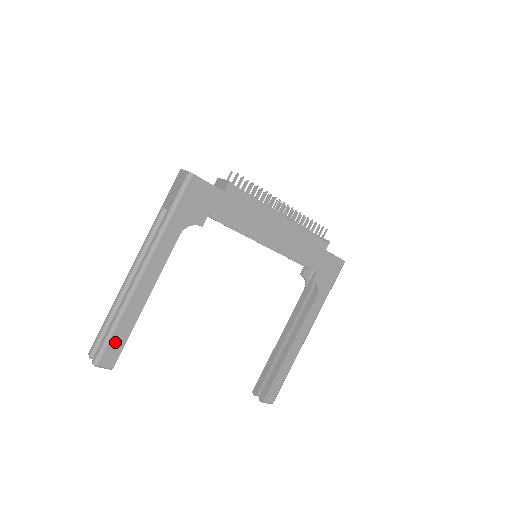
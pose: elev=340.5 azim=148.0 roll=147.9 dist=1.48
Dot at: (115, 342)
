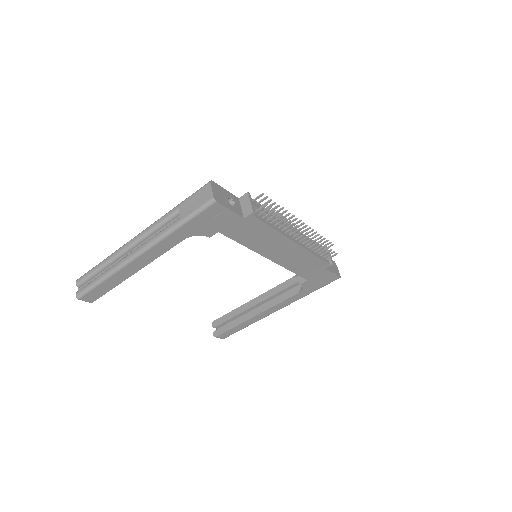
Dot at: (99, 290)
